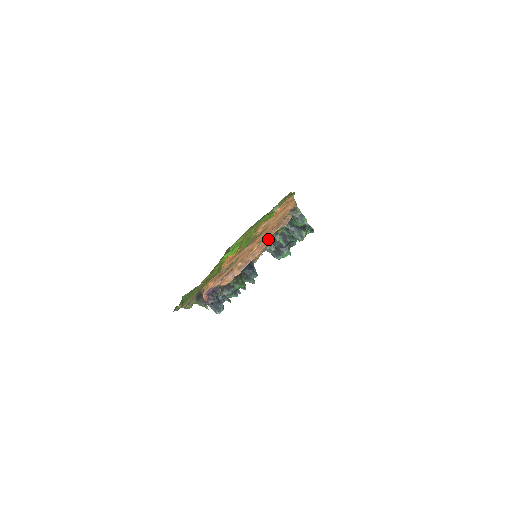
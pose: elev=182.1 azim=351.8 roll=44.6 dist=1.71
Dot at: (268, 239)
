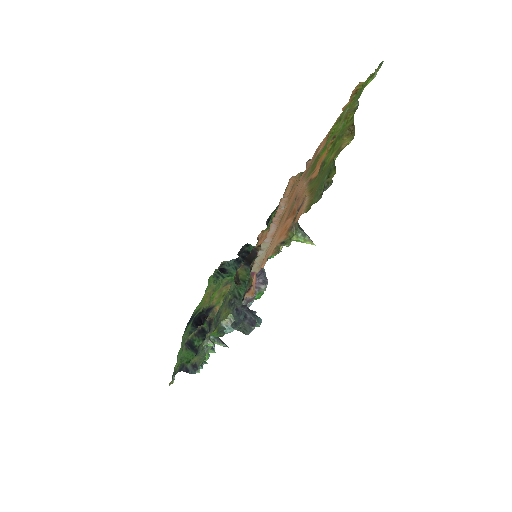
Dot at: occluded
